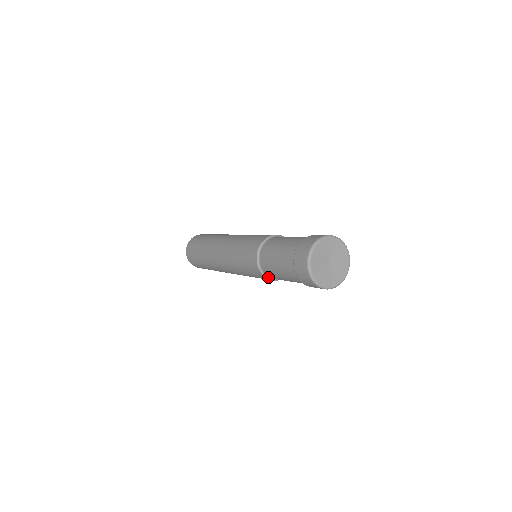
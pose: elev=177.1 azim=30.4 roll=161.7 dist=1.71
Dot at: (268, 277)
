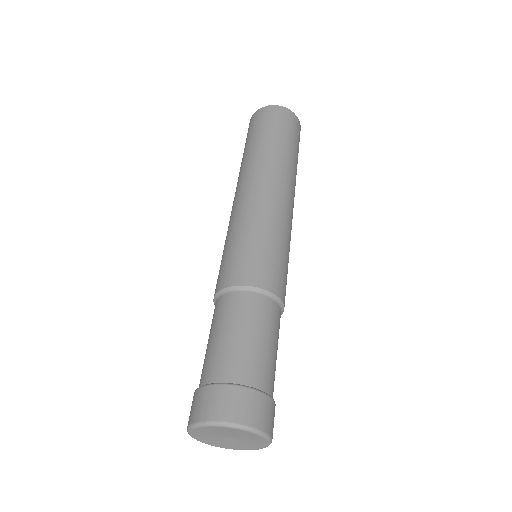
Dot at: occluded
